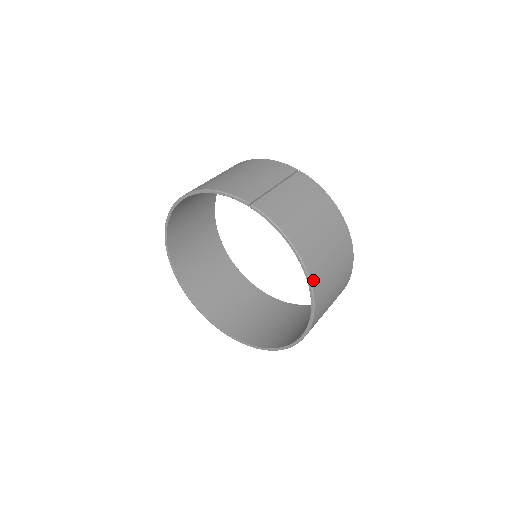
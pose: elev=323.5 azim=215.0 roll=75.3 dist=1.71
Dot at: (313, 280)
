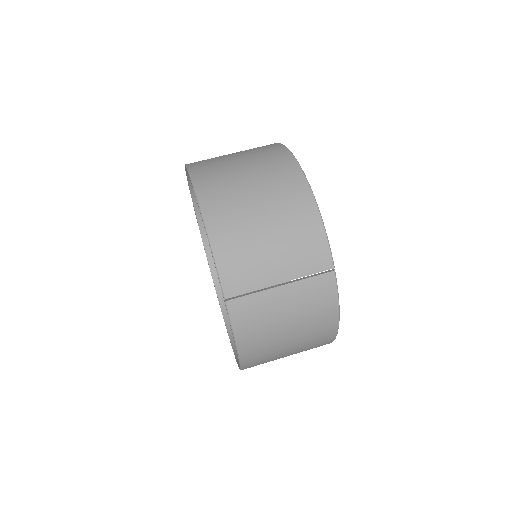
Dot at: (246, 368)
